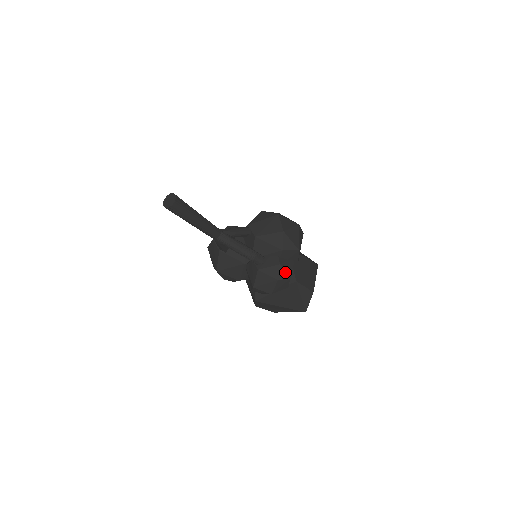
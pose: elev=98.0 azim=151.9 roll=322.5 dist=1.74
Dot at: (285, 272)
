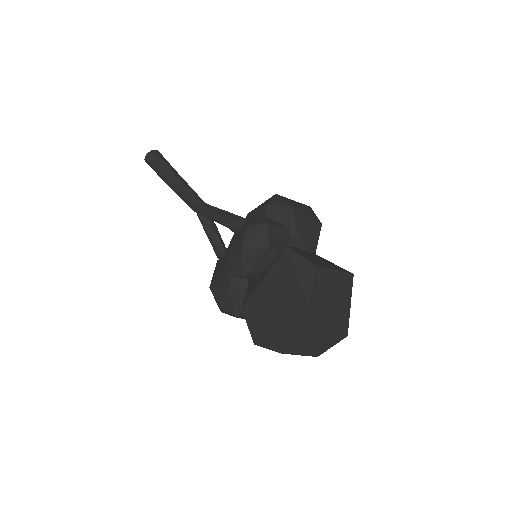
Dot at: (262, 220)
